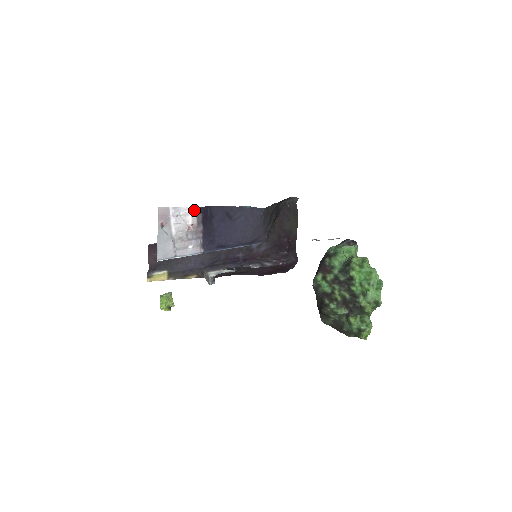
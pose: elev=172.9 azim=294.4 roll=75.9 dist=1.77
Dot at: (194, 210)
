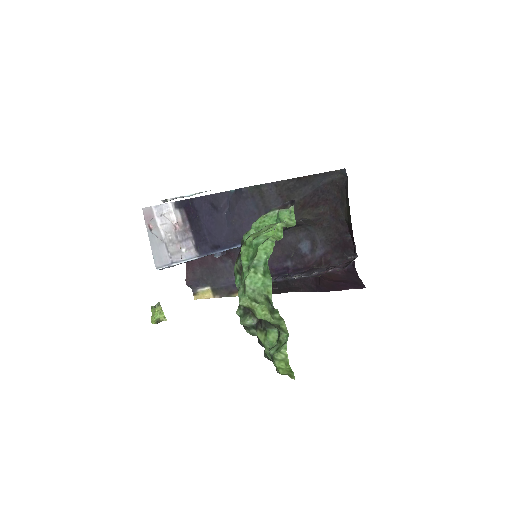
Dot at: (175, 206)
